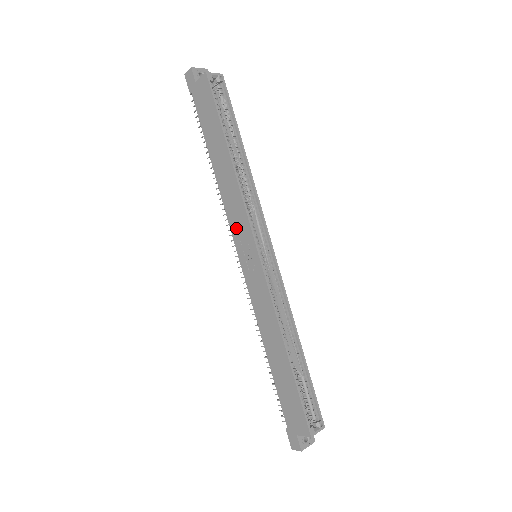
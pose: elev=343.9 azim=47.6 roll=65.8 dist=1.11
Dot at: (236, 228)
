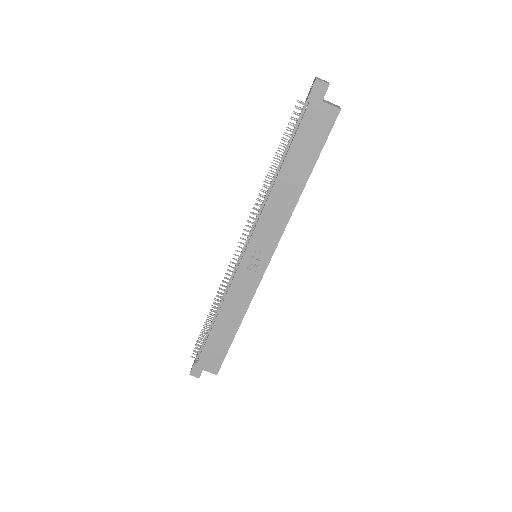
Dot at: (261, 235)
